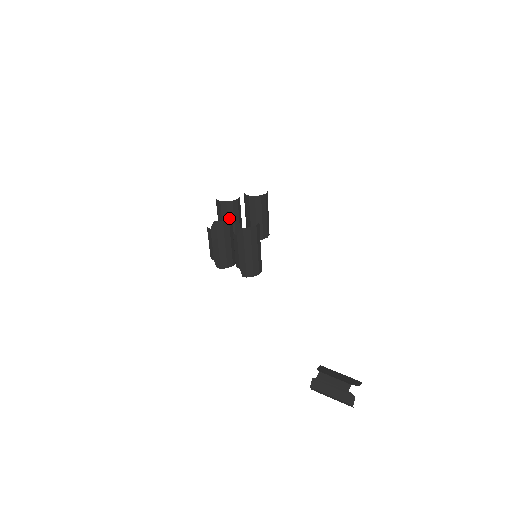
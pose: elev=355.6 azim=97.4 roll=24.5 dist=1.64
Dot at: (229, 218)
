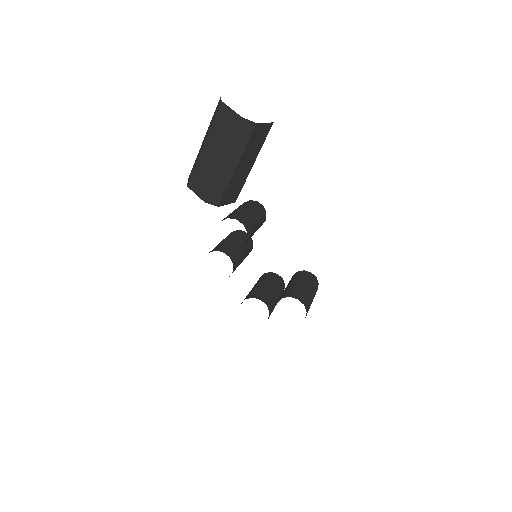
Dot at: (245, 232)
